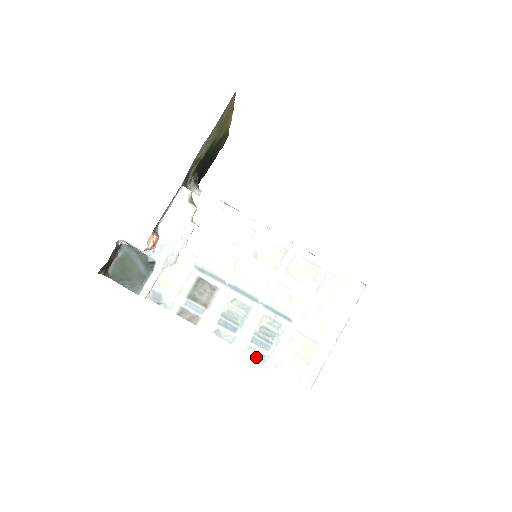
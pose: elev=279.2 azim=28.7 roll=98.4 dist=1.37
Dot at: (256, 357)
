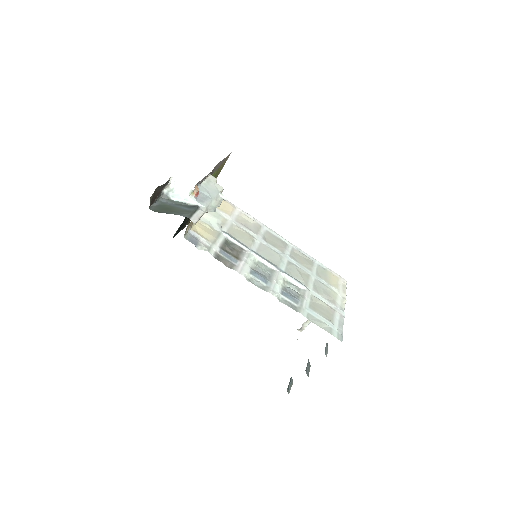
Dot at: (289, 306)
